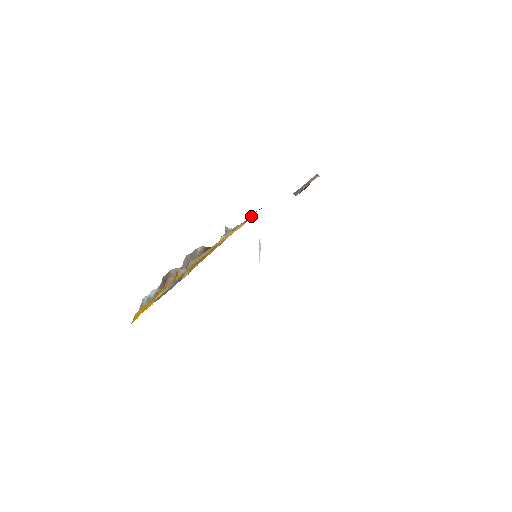
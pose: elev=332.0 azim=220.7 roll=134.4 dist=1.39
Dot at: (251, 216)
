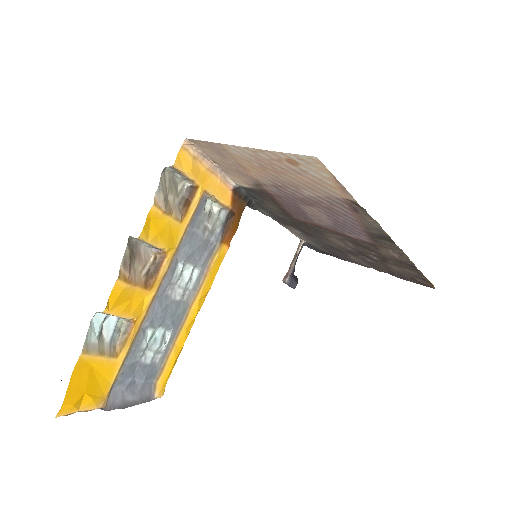
Dot at: (238, 205)
